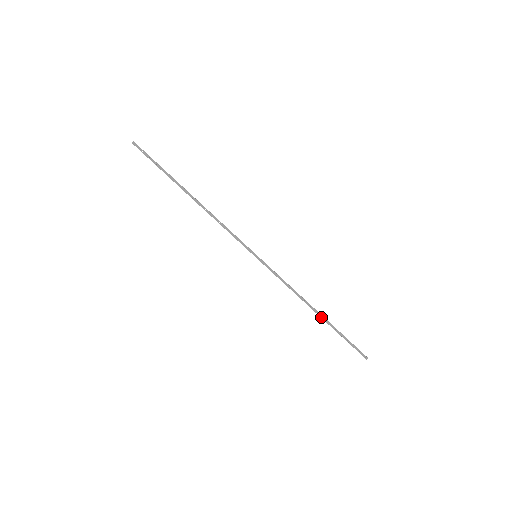
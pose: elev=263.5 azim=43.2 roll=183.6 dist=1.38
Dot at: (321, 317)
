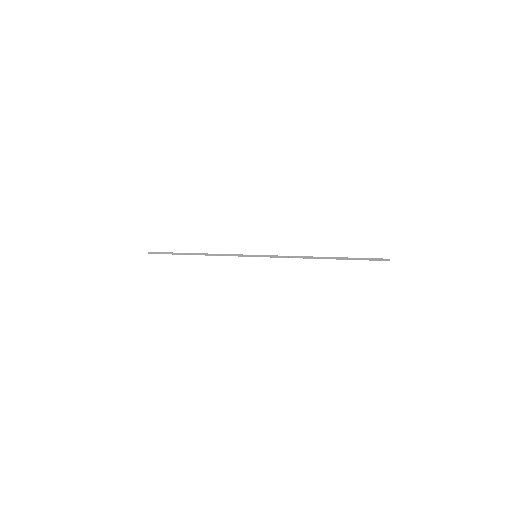
Dot at: (329, 258)
